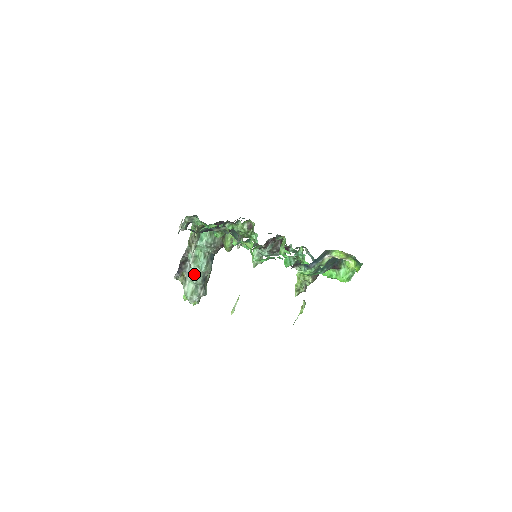
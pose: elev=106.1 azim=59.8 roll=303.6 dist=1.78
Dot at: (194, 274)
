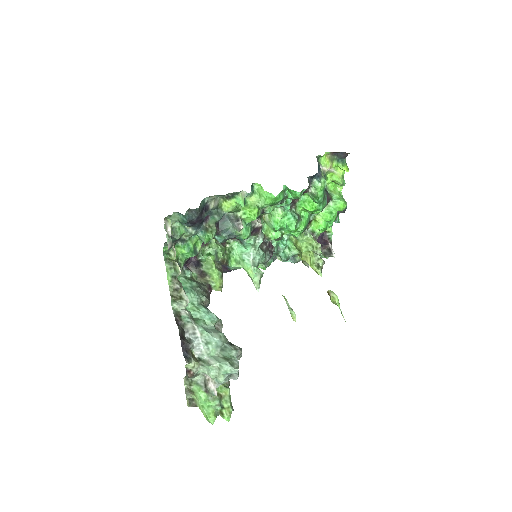
Dot at: (209, 332)
